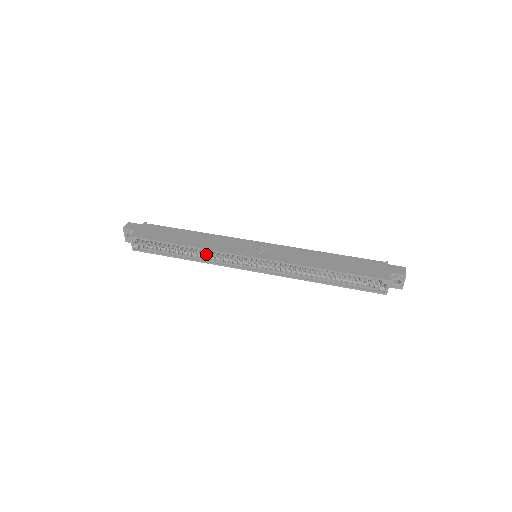
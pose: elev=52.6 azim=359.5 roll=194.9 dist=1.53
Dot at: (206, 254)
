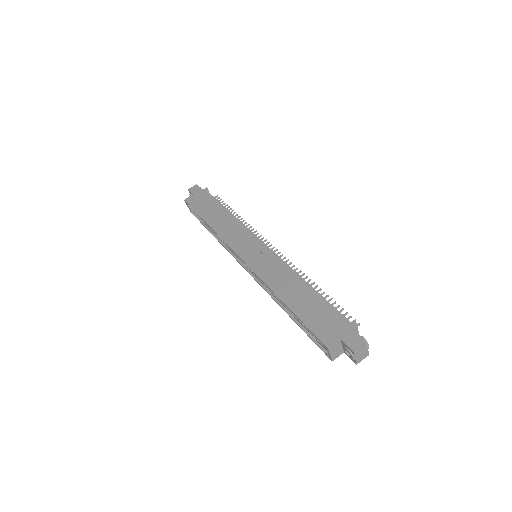
Dot at: occluded
